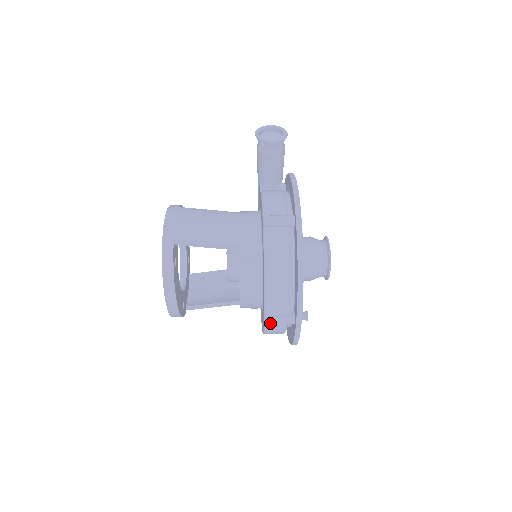
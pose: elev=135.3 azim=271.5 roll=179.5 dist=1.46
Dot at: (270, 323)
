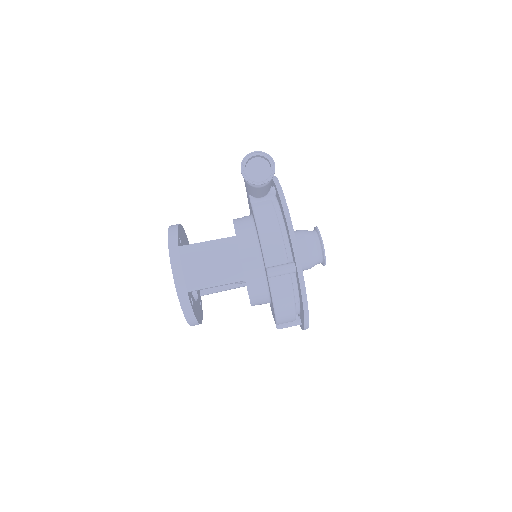
Dot at: occluded
